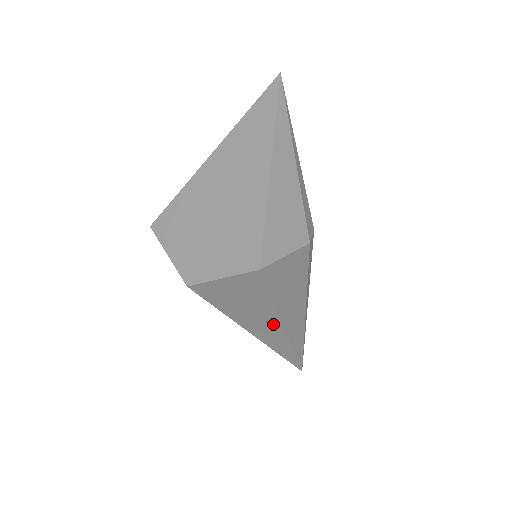
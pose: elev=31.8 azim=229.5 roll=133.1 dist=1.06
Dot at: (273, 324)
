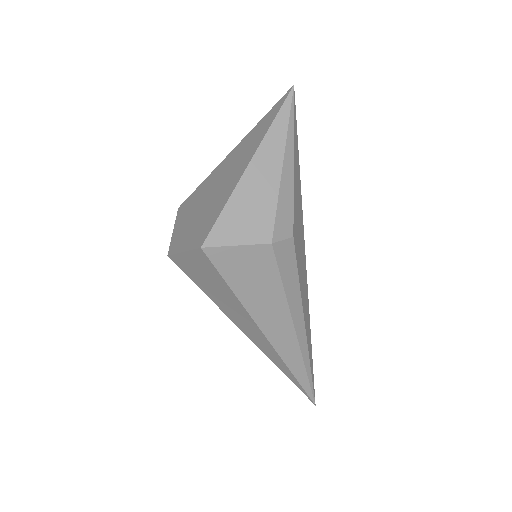
Dot at: (251, 324)
